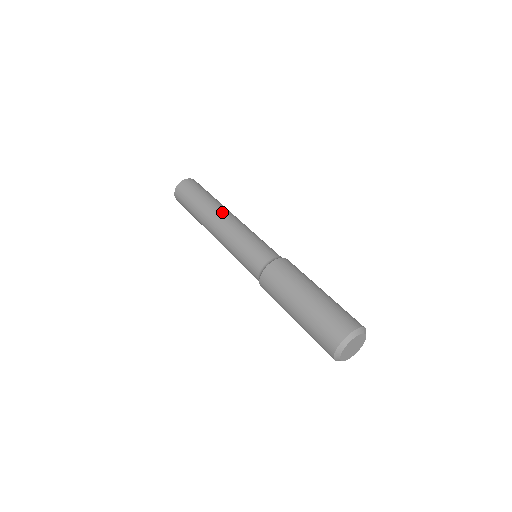
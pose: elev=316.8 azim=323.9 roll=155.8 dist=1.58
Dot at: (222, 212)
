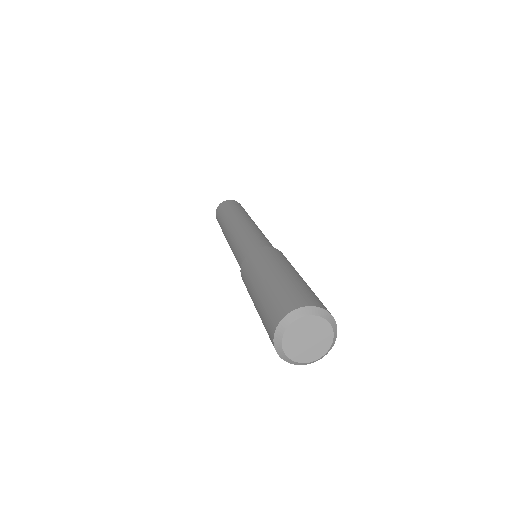
Dot at: occluded
